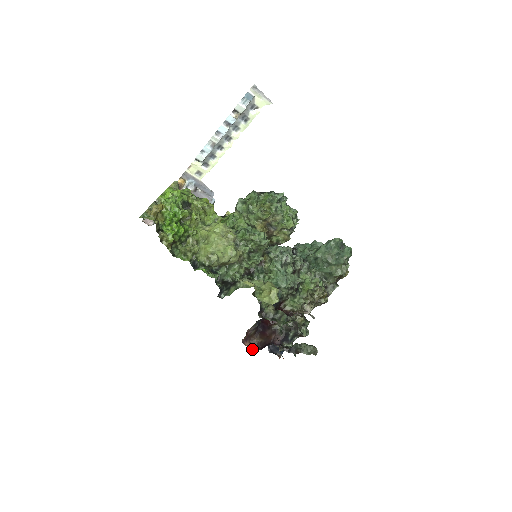
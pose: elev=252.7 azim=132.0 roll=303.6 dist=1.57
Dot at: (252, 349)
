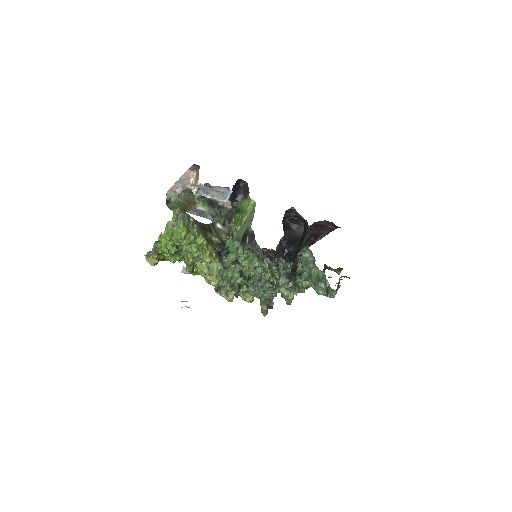
Dot at: (270, 253)
